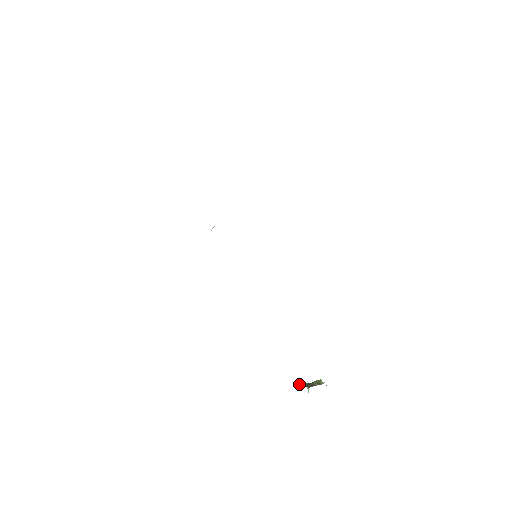
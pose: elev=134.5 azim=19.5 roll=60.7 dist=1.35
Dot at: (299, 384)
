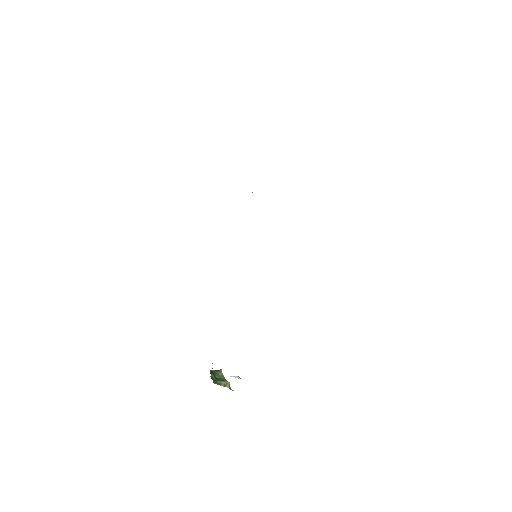
Dot at: (215, 372)
